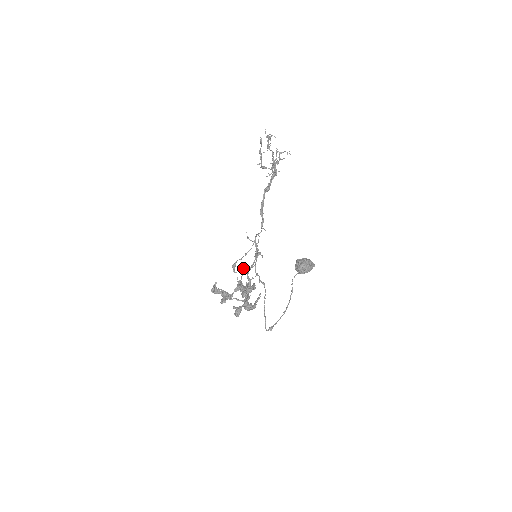
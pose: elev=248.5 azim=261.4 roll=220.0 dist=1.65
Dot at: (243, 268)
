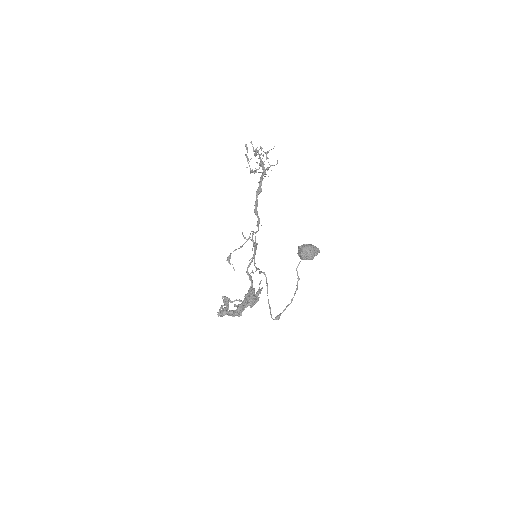
Dot at: occluded
